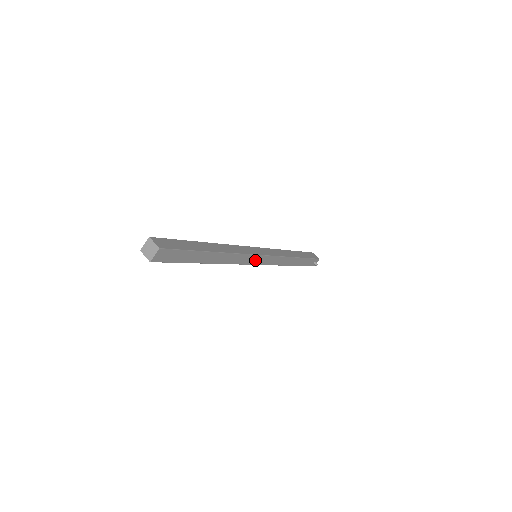
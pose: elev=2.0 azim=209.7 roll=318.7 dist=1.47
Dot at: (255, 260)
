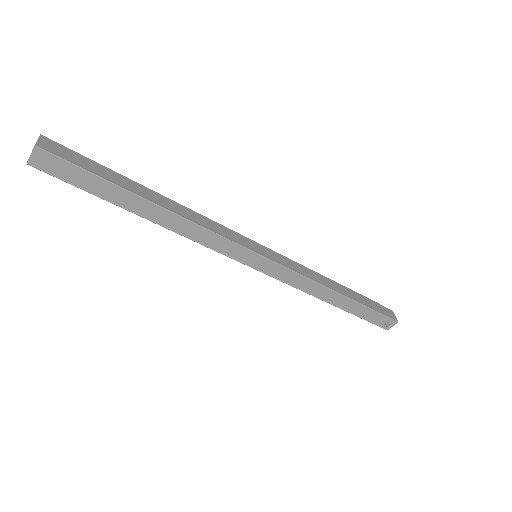
Dot at: (247, 257)
